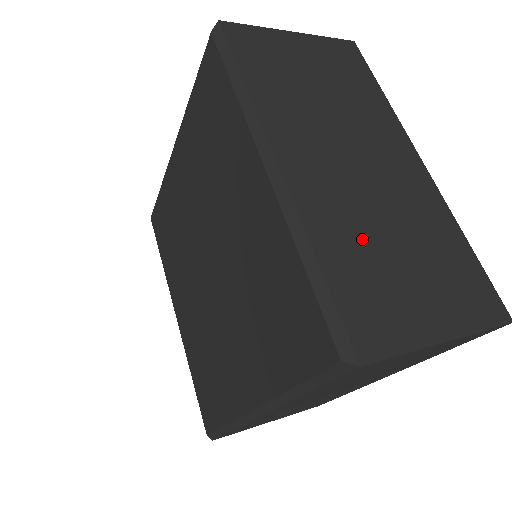
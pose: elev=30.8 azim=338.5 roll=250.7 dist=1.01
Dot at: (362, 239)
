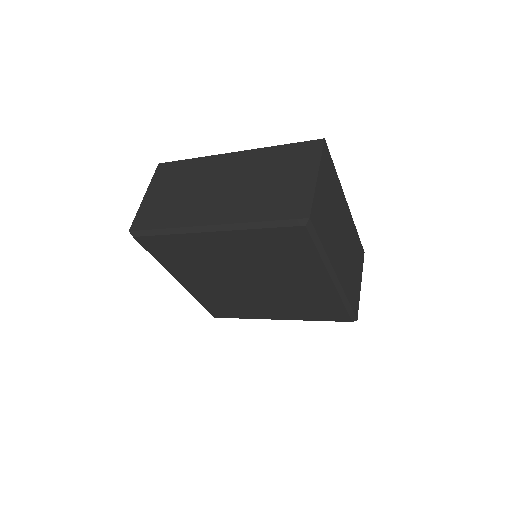
Dot at: (259, 198)
